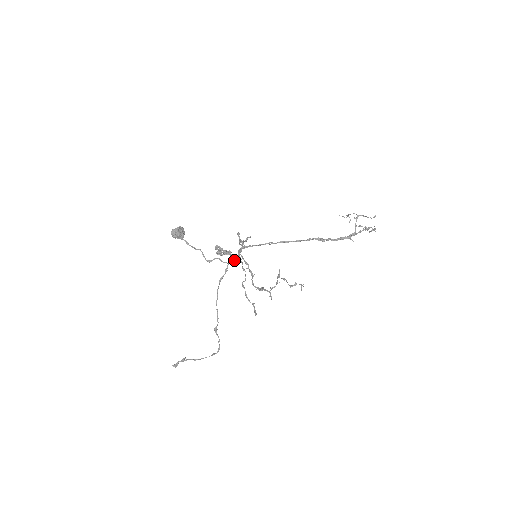
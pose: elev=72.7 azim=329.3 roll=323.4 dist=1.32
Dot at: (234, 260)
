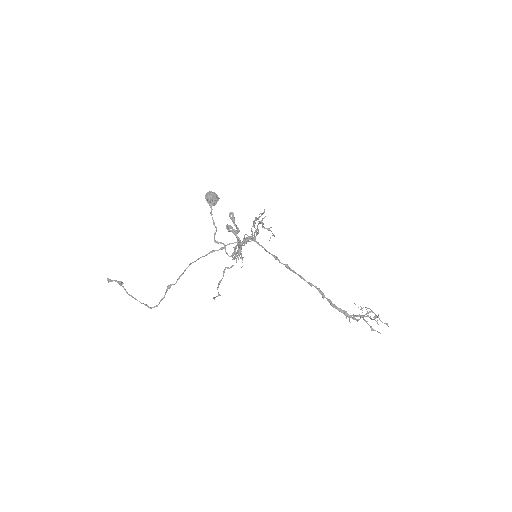
Dot at: (236, 246)
